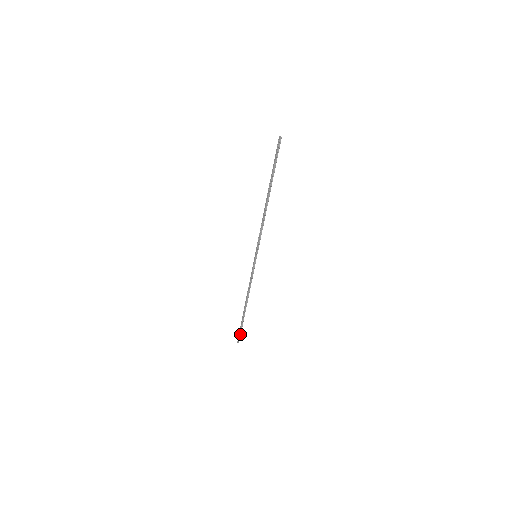
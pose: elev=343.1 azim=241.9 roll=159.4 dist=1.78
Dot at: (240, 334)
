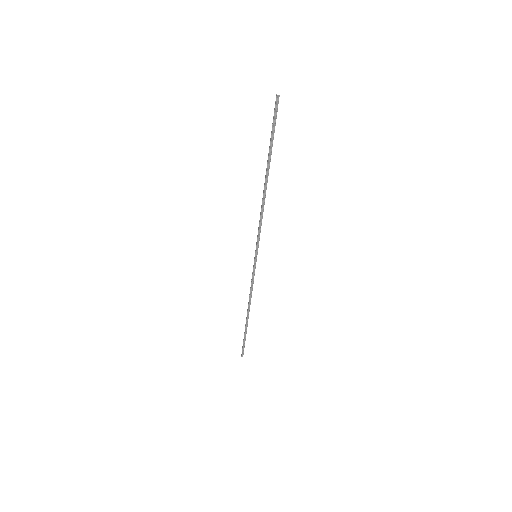
Dot at: (243, 347)
